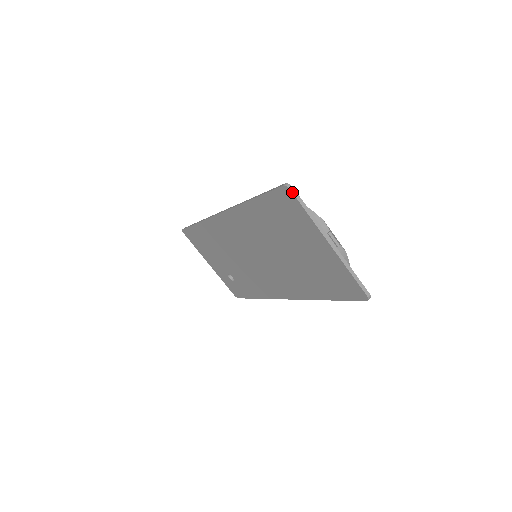
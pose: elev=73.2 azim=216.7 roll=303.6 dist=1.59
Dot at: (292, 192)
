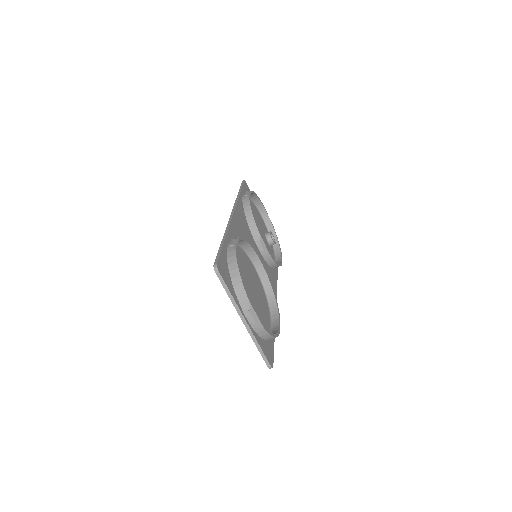
Dot at: (217, 275)
